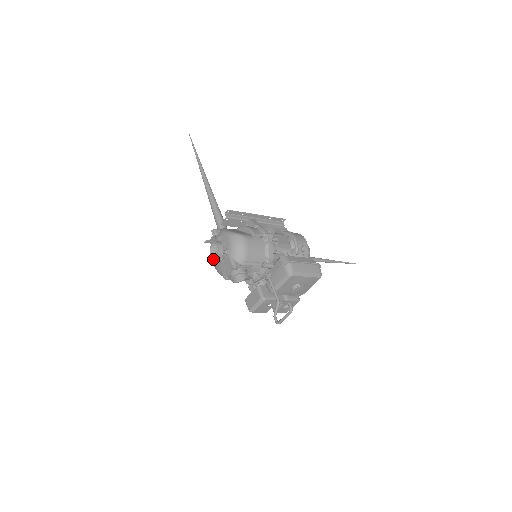
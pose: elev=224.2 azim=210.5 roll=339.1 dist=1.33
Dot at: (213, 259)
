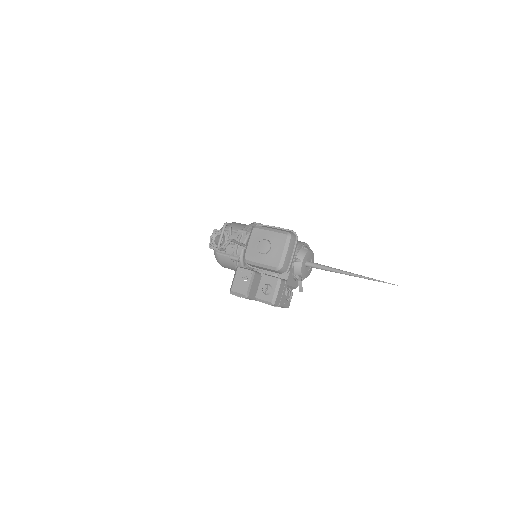
Dot at: occluded
